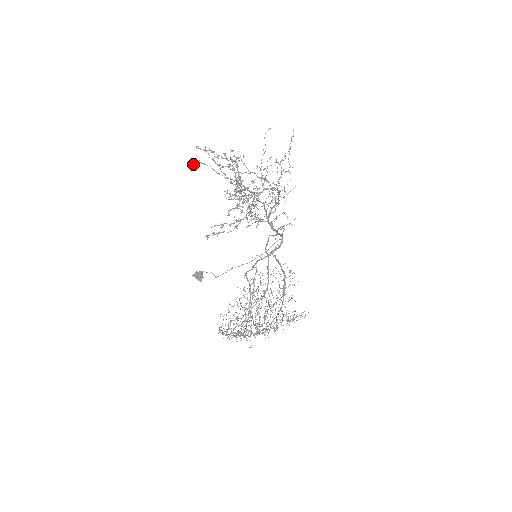
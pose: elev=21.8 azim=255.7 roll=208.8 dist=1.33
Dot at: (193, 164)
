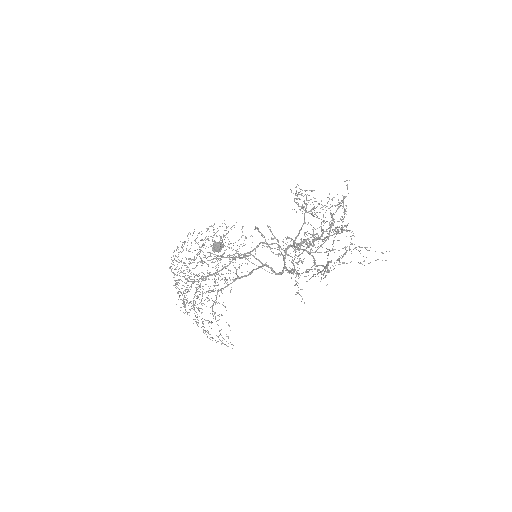
Dot at: occluded
